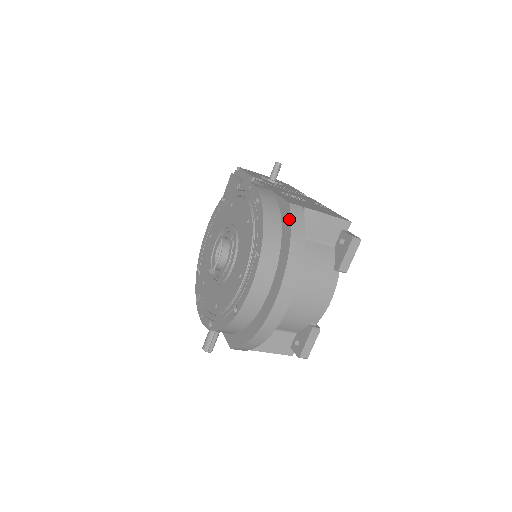
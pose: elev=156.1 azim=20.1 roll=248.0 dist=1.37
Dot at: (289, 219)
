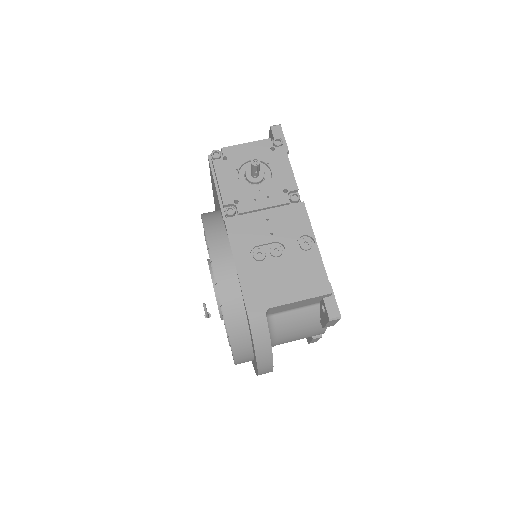
Dot at: (251, 333)
